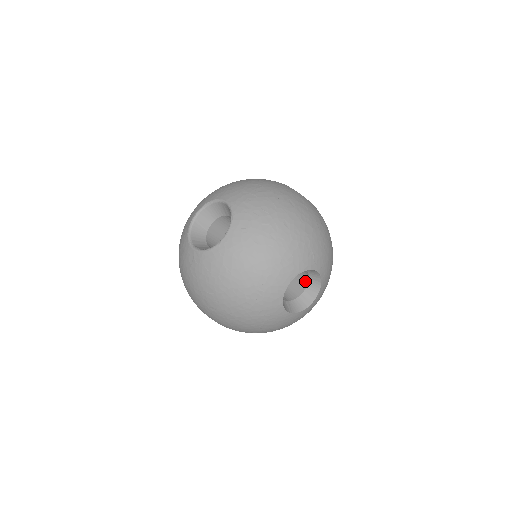
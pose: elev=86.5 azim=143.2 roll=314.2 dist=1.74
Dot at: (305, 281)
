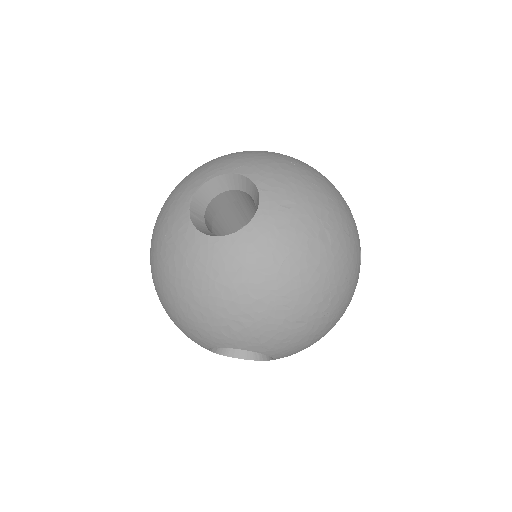
Dot at: occluded
